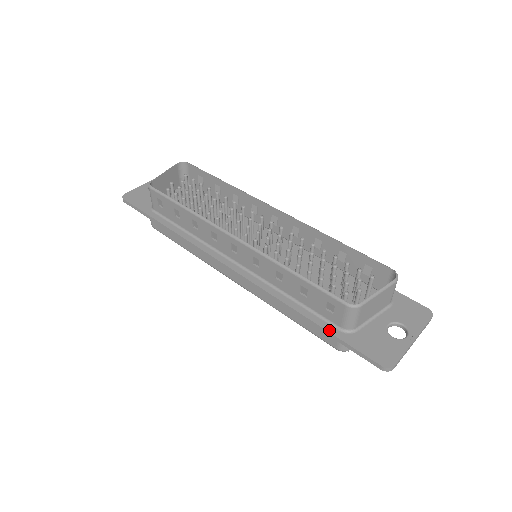
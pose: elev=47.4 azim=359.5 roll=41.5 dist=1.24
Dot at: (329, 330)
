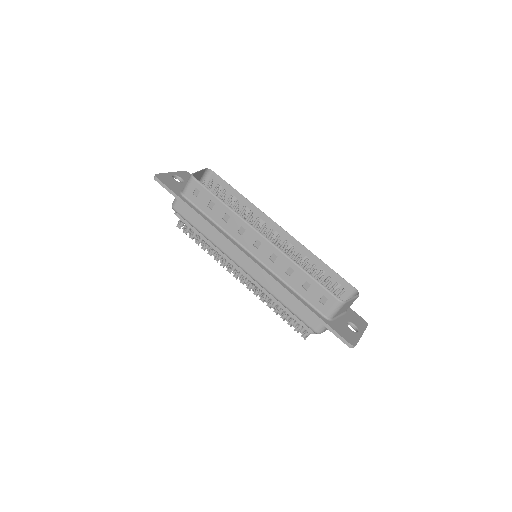
Dot at: (318, 315)
